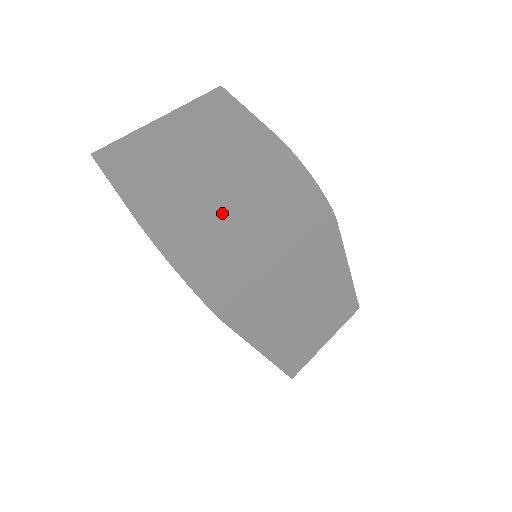
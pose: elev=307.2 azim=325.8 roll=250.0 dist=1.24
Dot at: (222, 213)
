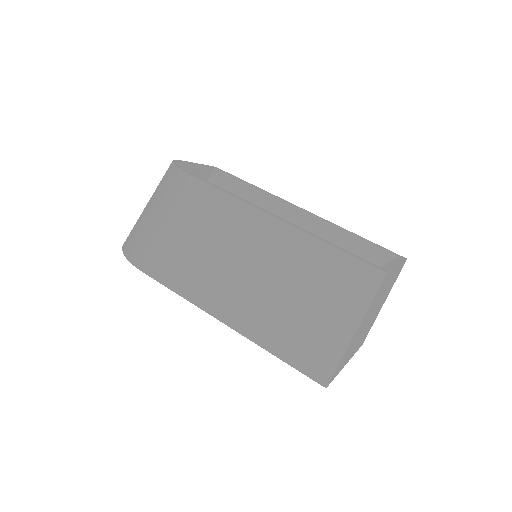
Dot at: occluded
